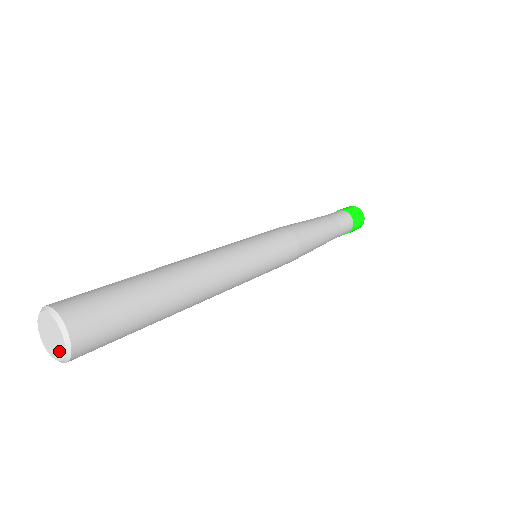
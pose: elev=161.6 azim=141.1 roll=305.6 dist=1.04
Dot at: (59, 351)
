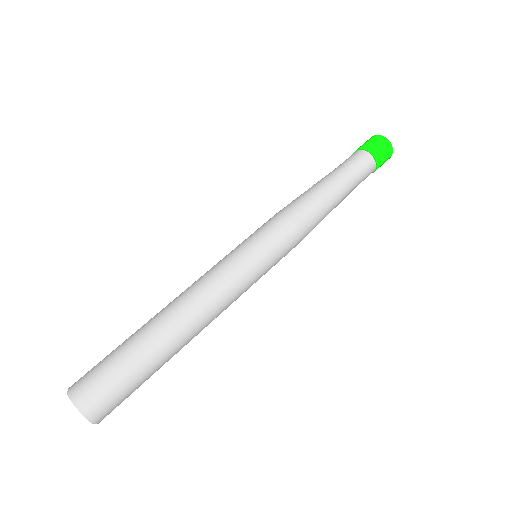
Dot at: occluded
